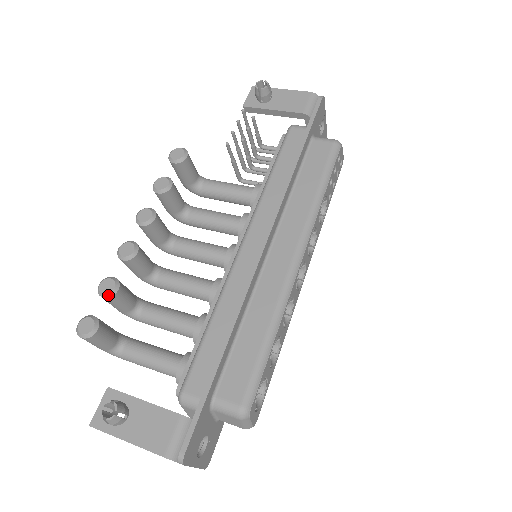
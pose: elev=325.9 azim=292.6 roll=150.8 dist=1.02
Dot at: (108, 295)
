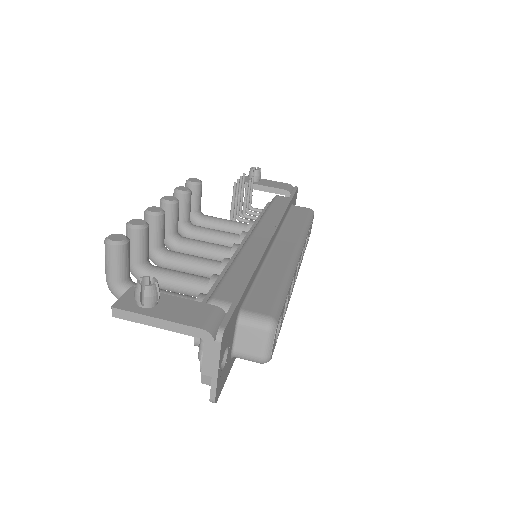
Dot at: (138, 227)
